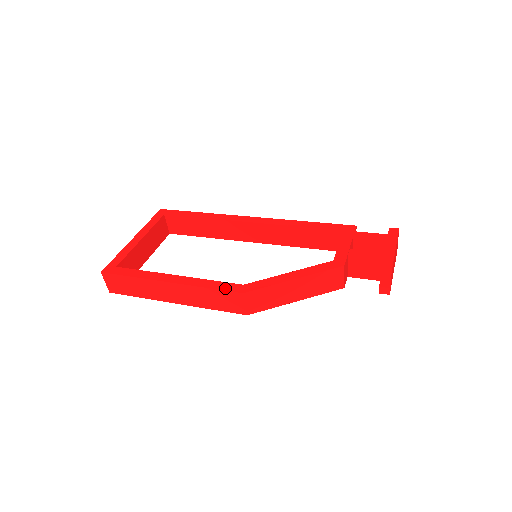
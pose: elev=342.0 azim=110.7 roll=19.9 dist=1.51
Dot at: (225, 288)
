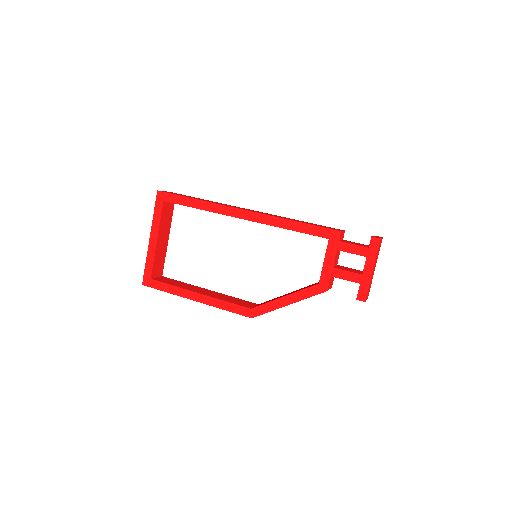
Dot at: (238, 312)
